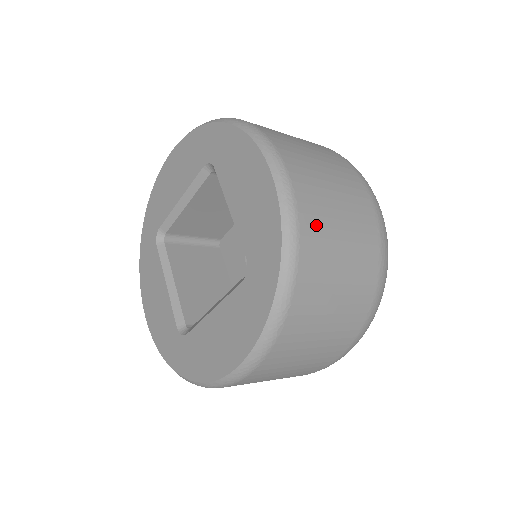
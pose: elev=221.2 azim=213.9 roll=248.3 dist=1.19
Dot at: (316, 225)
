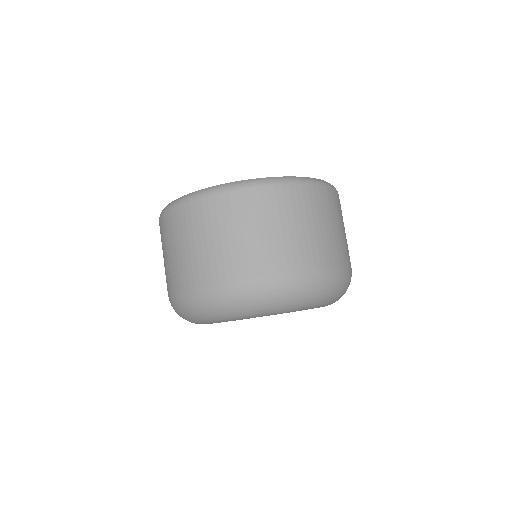
Dot at: (337, 205)
